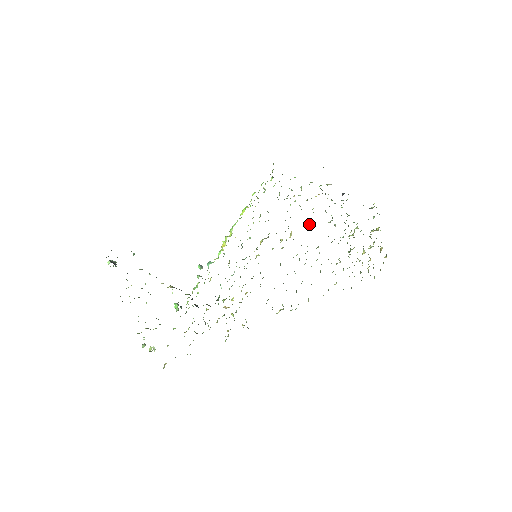
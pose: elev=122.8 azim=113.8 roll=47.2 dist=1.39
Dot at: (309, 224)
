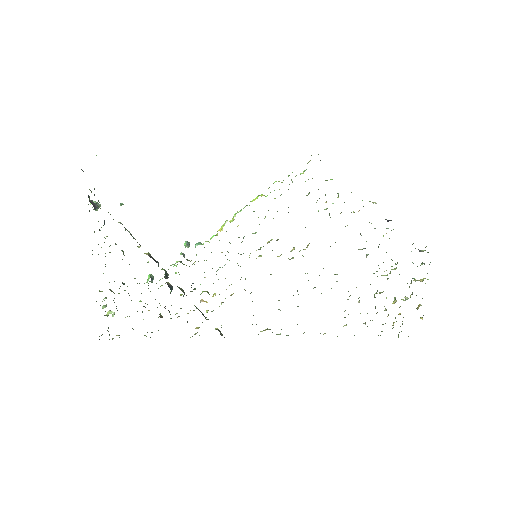
Dot at: (335, 242)
